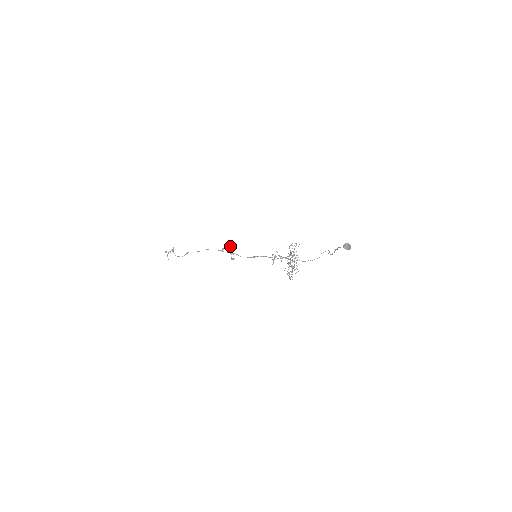
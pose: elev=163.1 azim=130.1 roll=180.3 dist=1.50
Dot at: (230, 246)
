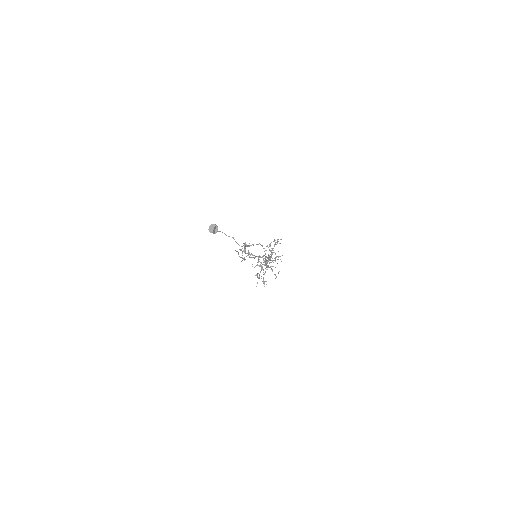
Dot at: occluded
